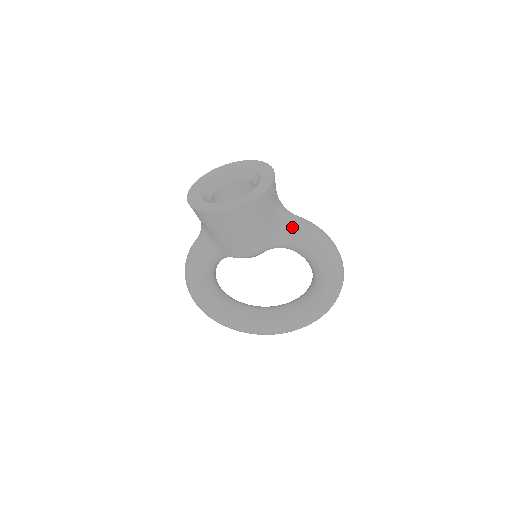
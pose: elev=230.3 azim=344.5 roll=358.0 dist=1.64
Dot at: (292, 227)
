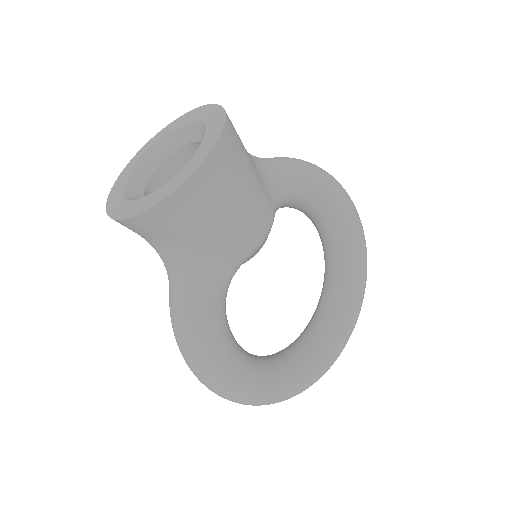
Dot at: (274, 166)
